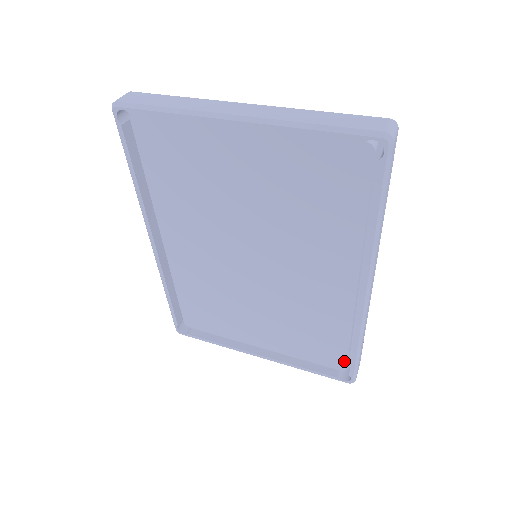
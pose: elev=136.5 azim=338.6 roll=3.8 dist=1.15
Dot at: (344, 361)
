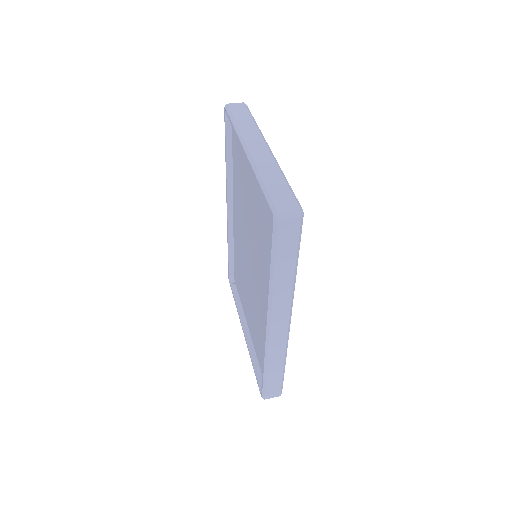
Dot at: occluded
